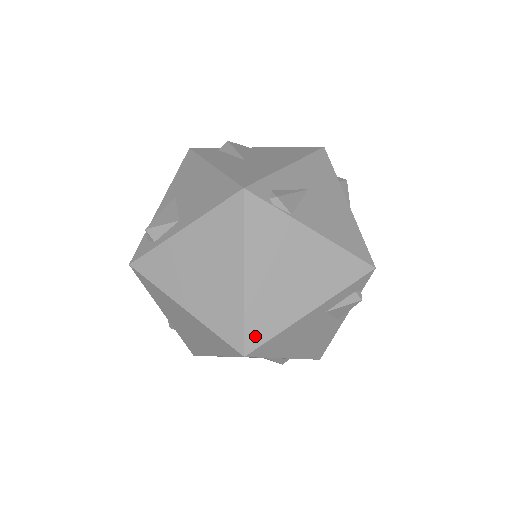
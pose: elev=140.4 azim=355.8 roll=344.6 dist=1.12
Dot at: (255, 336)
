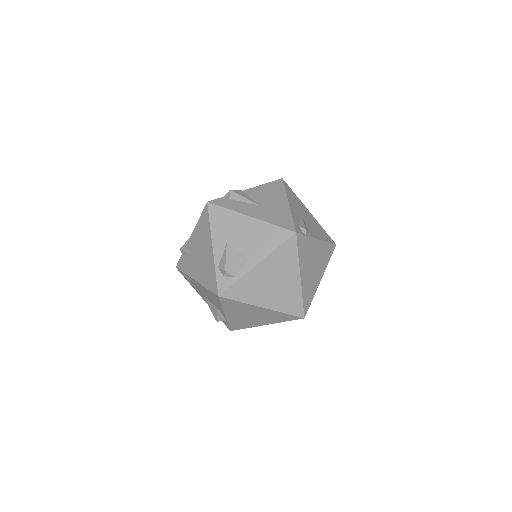
Dot at: (306, 305)
